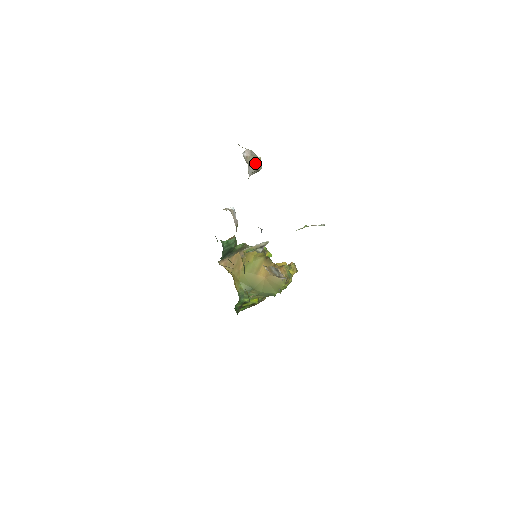
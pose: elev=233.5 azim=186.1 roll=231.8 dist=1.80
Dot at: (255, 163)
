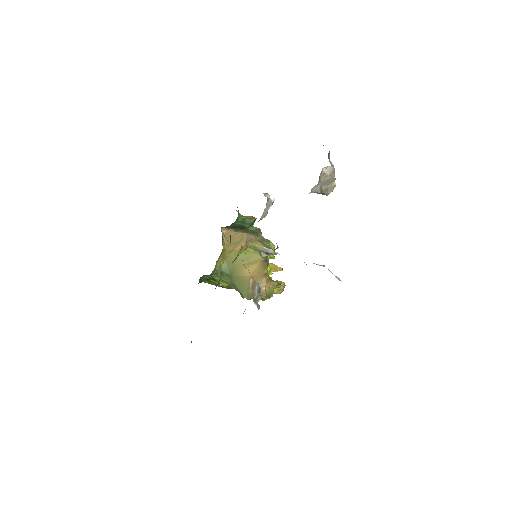
Dot at: (327, 186)
